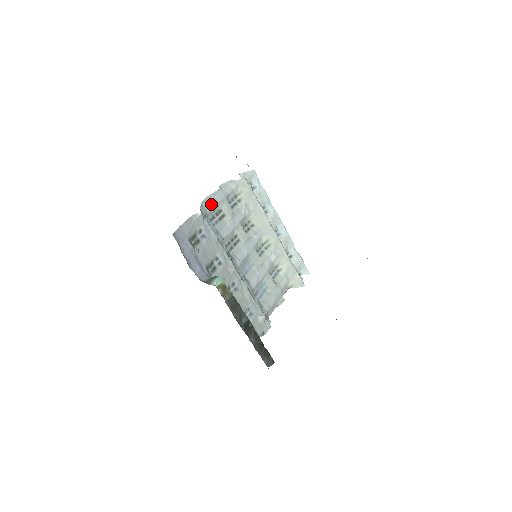
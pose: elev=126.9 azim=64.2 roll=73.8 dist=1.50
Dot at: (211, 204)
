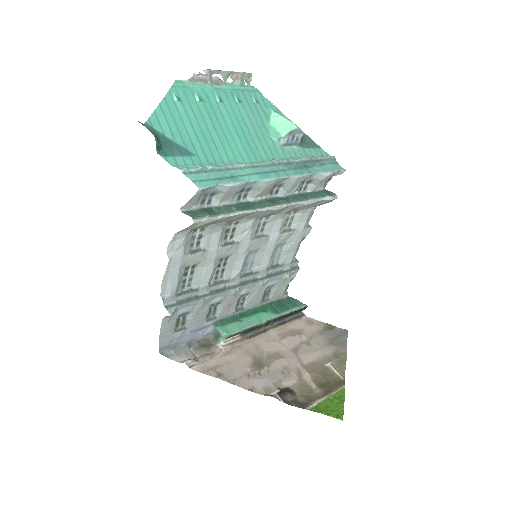
Dot at: (172, 282)
